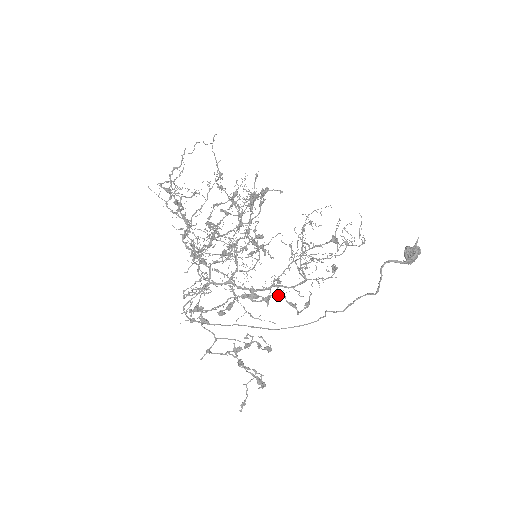
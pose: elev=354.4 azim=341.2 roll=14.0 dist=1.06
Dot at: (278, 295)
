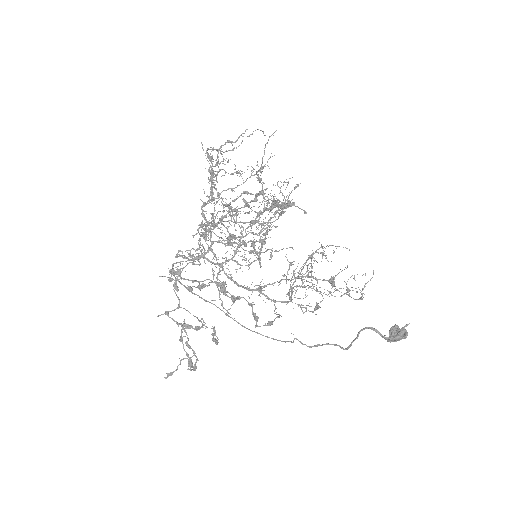
Dot at: occluded
